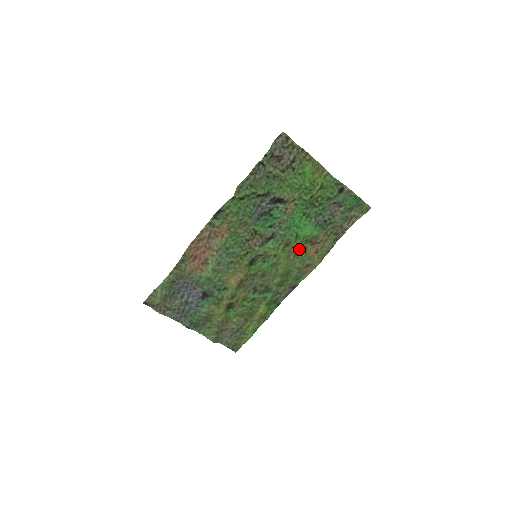
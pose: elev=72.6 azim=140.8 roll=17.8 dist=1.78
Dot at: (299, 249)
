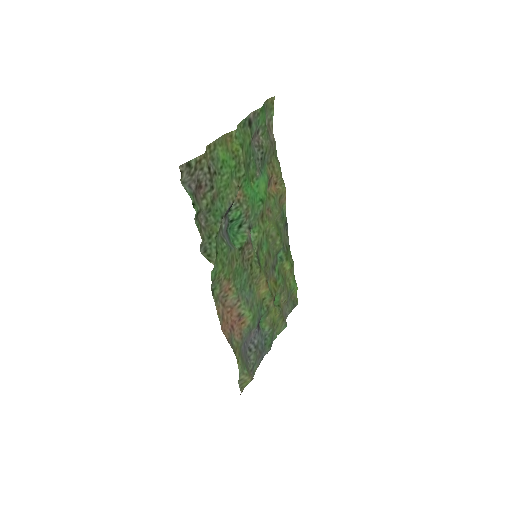
Dot at: (268, 203)
